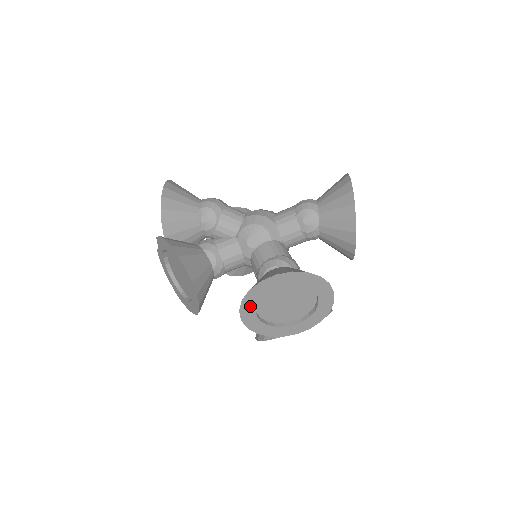
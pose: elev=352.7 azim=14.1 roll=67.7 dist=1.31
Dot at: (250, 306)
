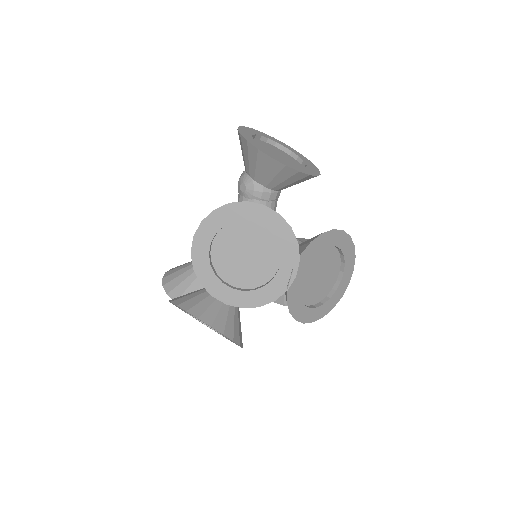
Dot at: (215, 284)
